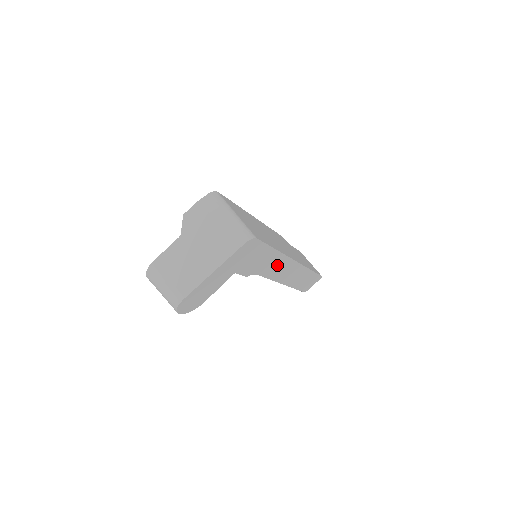
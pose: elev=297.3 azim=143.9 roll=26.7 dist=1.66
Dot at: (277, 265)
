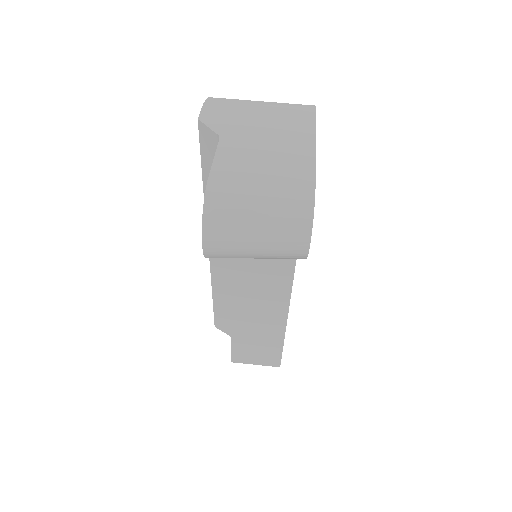
Dot at: occluded
